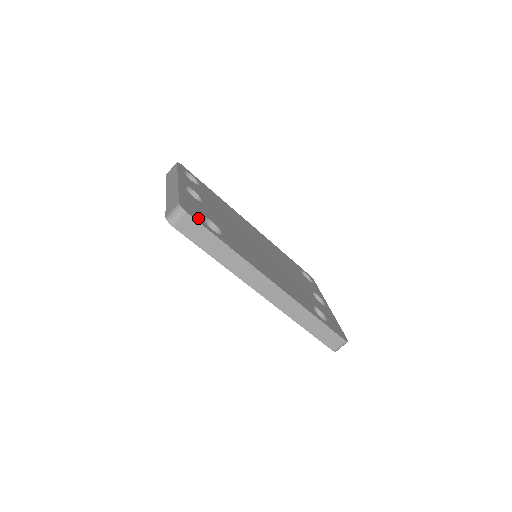
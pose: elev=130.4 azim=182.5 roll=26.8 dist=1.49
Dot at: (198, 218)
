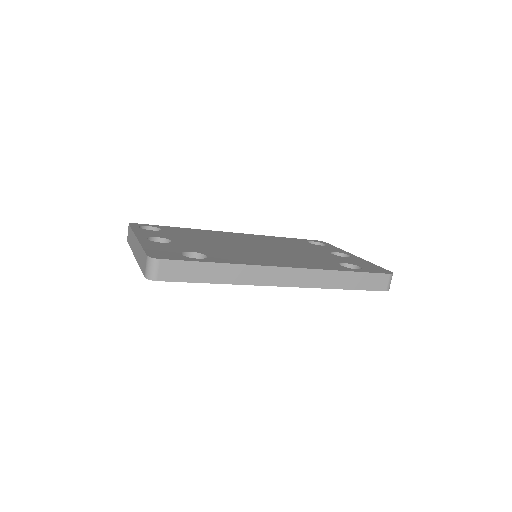
Dot at: (174, 257)
